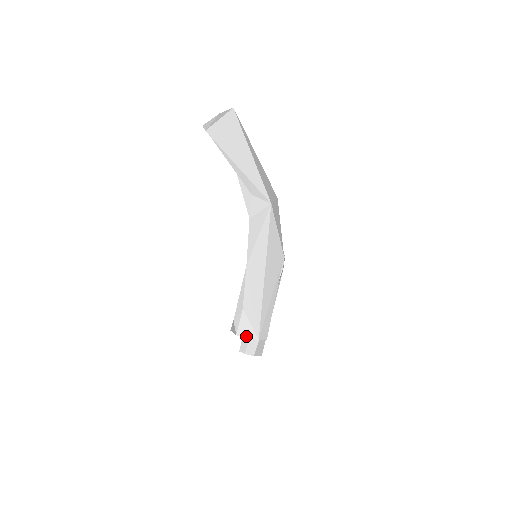
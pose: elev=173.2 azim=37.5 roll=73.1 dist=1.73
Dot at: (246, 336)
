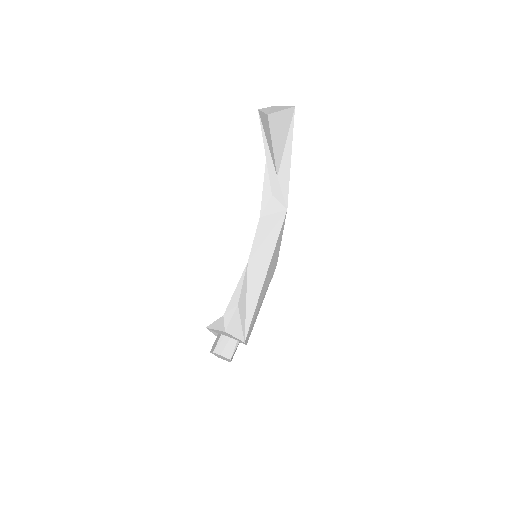
Dot at: (234, 335)
